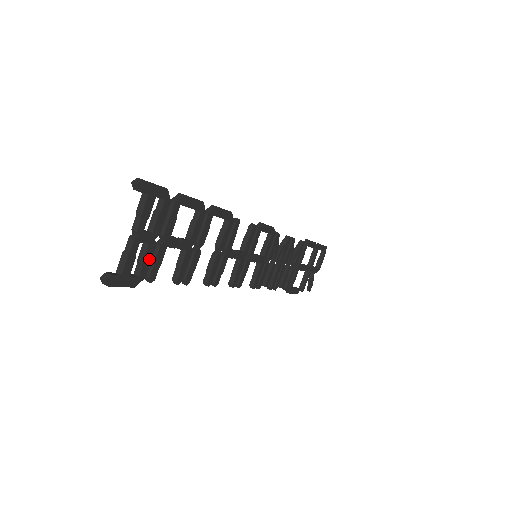
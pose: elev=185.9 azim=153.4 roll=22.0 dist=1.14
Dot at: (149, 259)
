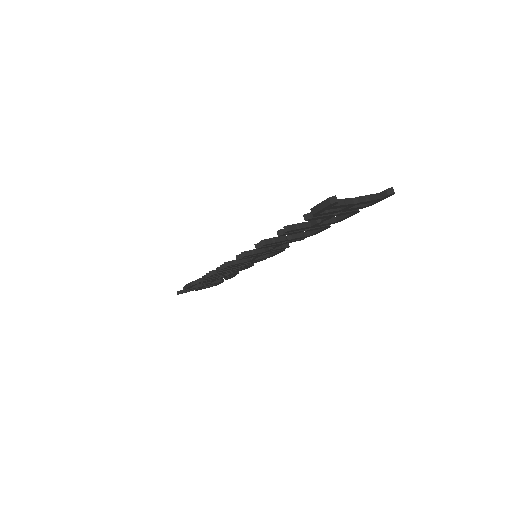
Dot at: (328, 213)
